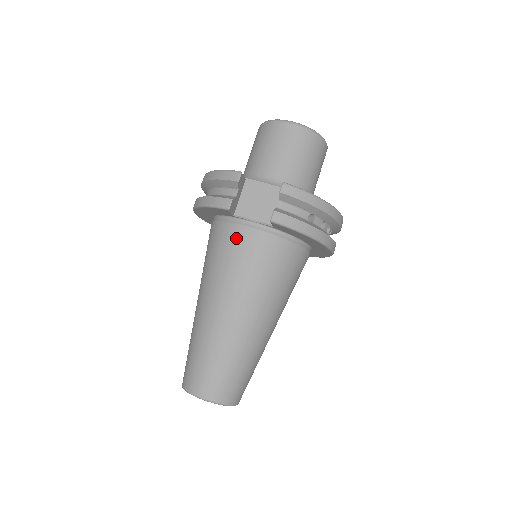
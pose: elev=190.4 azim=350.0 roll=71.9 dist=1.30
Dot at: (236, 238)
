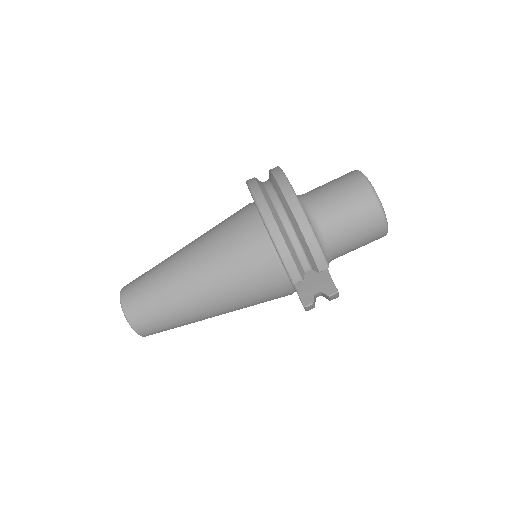
Dot at: (270, 282)
